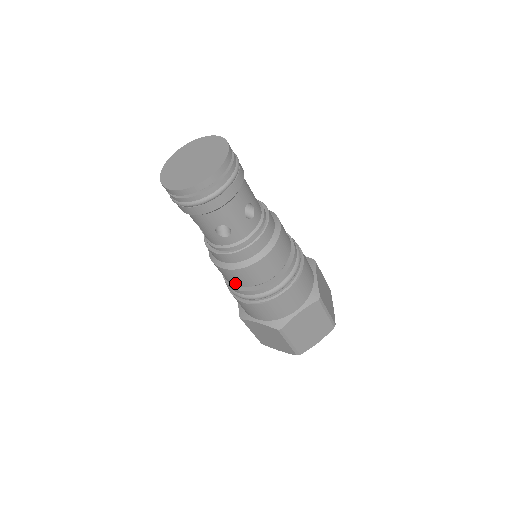
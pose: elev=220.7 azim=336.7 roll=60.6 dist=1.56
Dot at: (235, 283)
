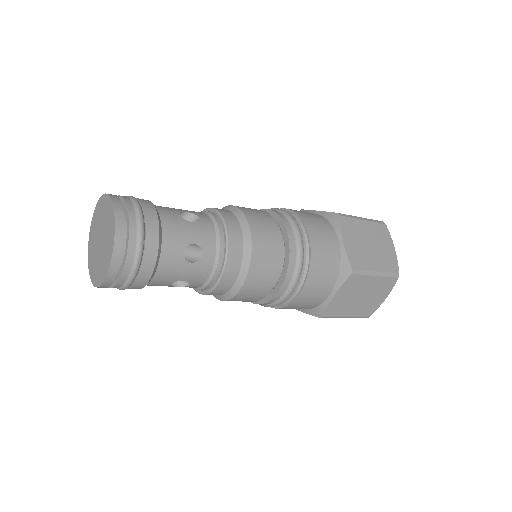
Dot at: occluded
